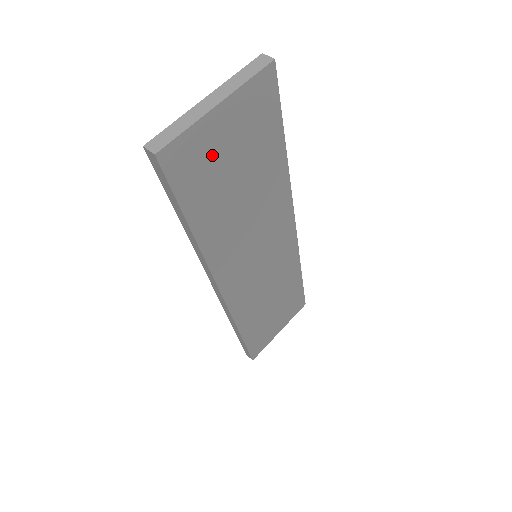
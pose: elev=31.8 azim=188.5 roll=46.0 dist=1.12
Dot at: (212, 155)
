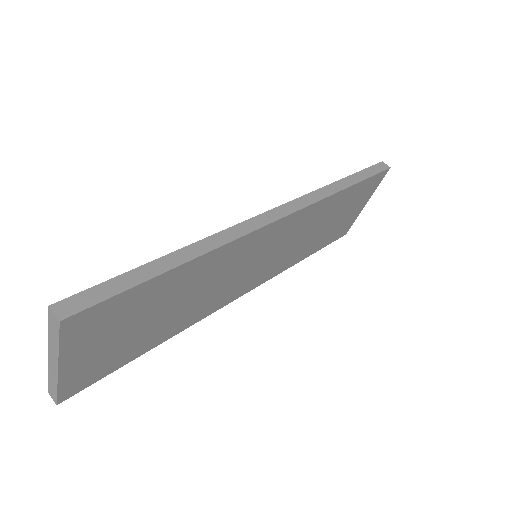
Dot at: (102, 355)
